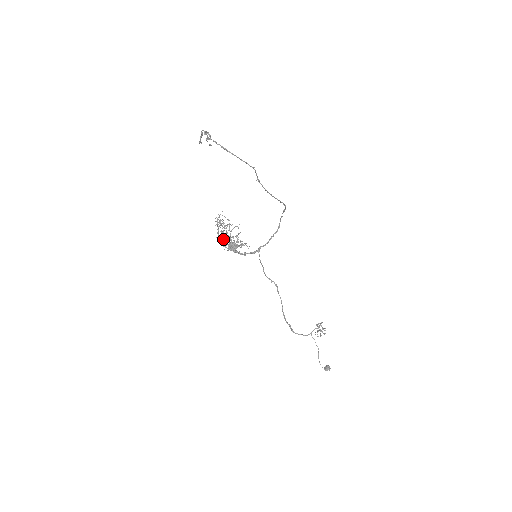
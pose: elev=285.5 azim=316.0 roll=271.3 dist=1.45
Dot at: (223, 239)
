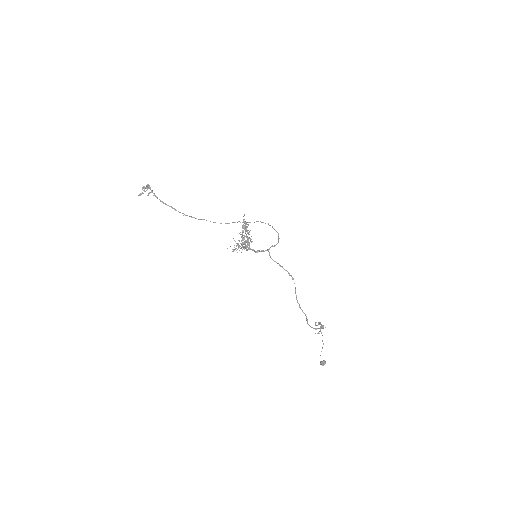
Dot at: occluded
